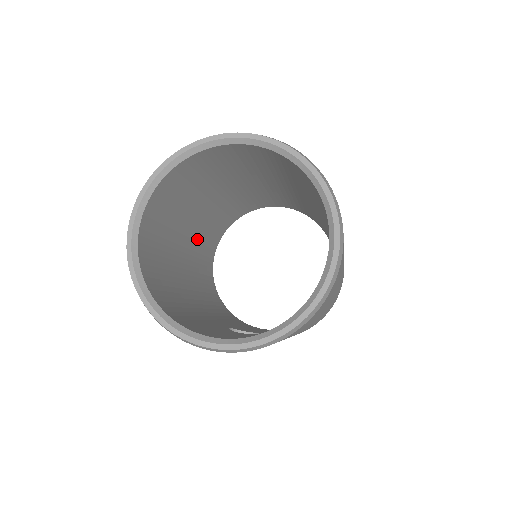
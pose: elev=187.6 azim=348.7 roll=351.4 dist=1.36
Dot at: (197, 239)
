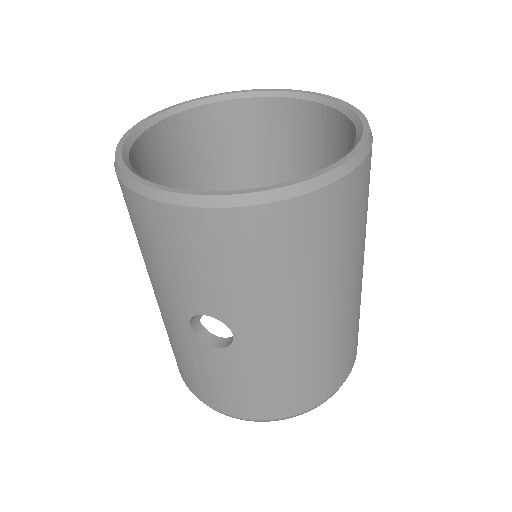
Dot at: occluded
